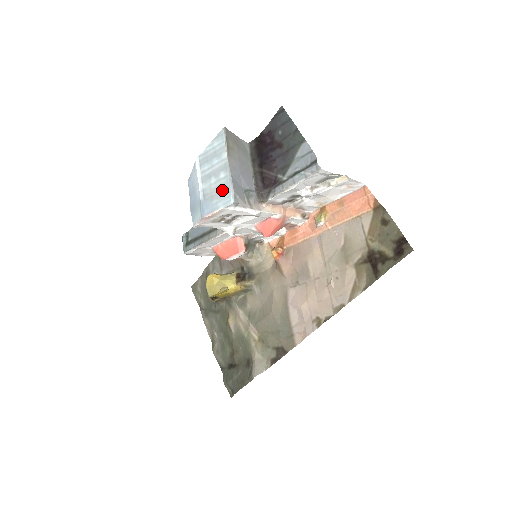
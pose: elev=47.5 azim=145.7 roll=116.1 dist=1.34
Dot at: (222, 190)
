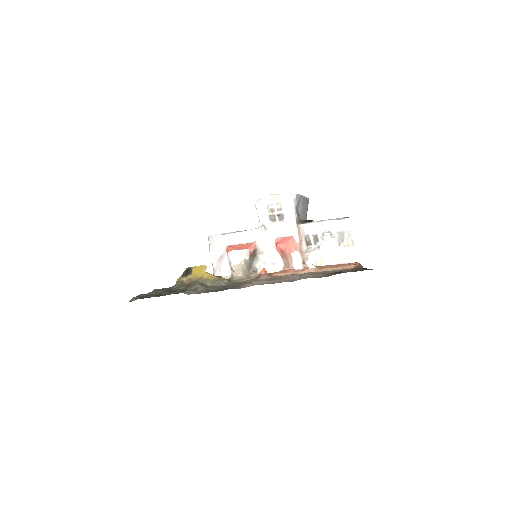
Dot at: occluded
